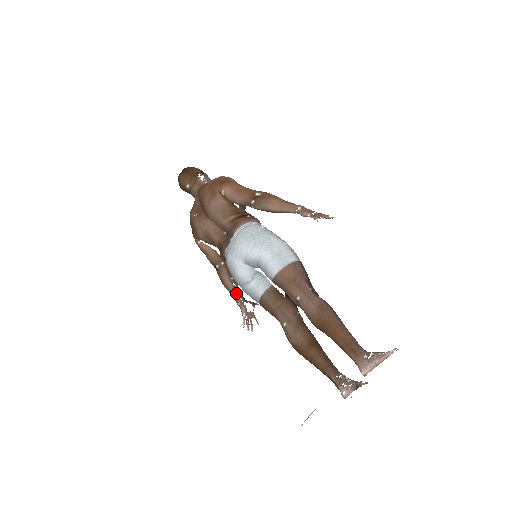
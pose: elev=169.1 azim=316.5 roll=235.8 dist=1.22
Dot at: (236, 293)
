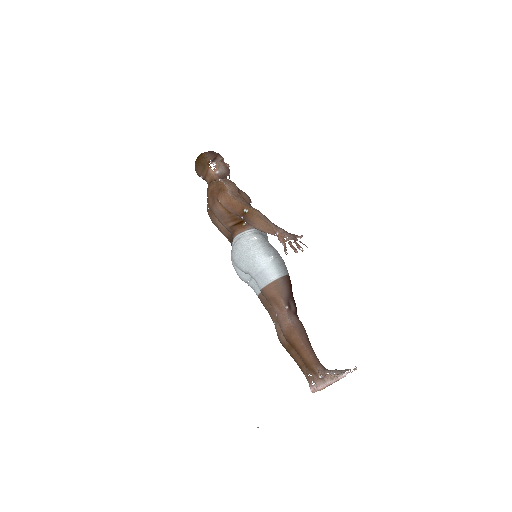
Dot at: occluded
